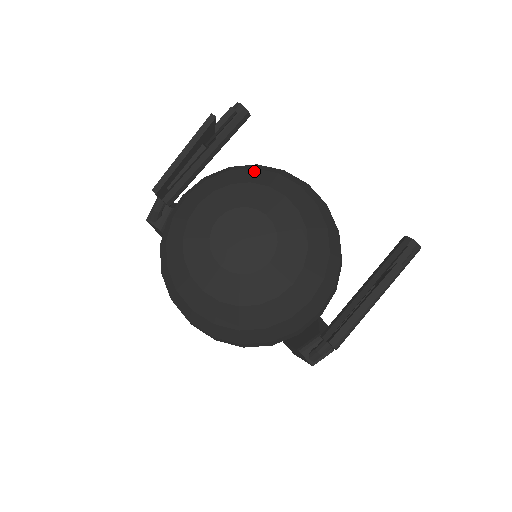
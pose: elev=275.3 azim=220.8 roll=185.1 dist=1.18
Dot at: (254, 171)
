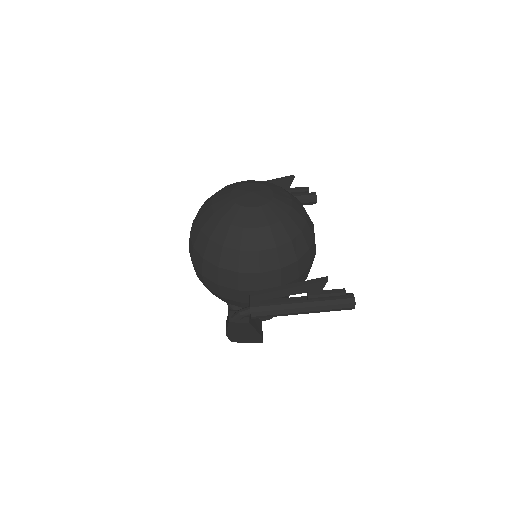
Dot at: occluded
